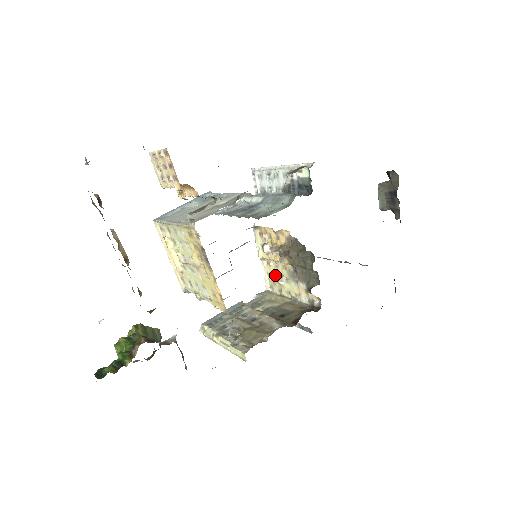
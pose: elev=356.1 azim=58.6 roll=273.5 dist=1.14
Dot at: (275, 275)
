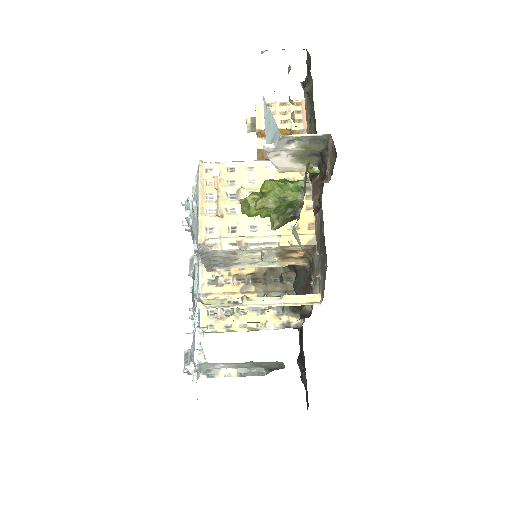
Dot at: (223, 310)
